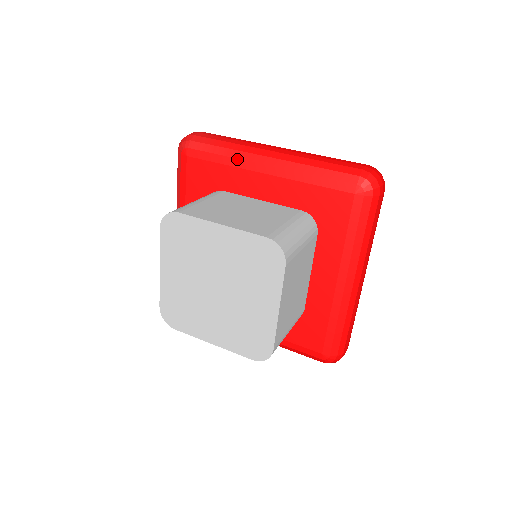
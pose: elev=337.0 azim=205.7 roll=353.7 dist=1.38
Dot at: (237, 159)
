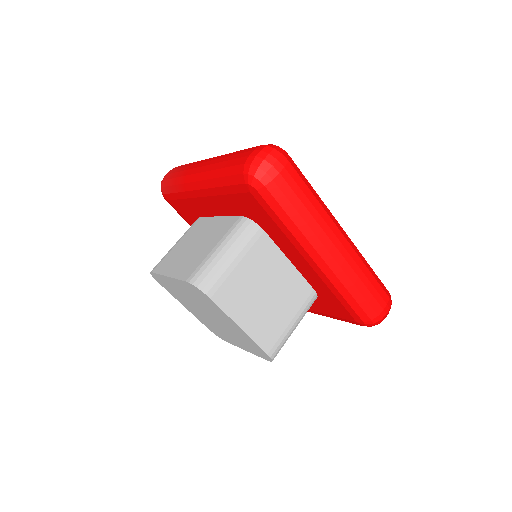
Dot at: (184, 192)
